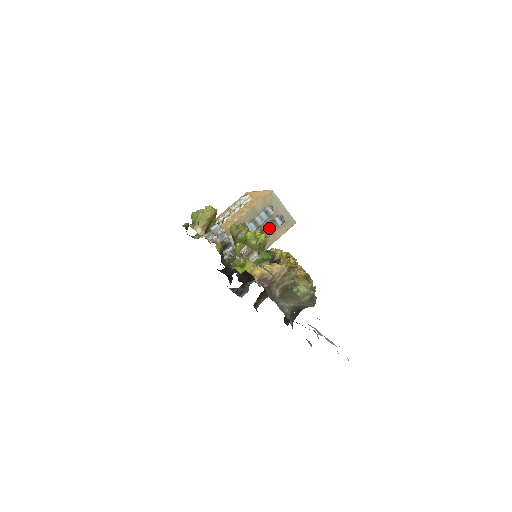
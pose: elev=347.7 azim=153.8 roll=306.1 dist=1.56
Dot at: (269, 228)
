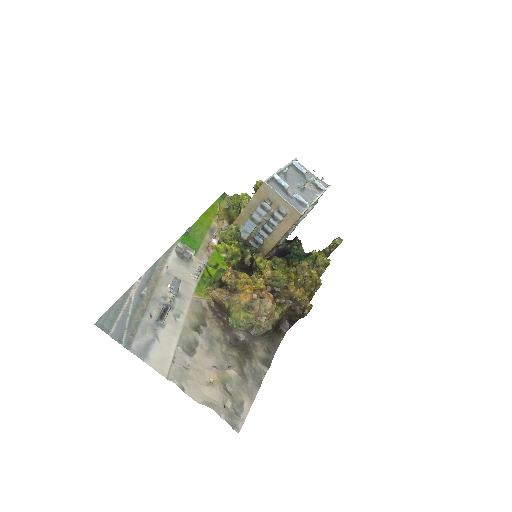
Dot at: (271, 223)
